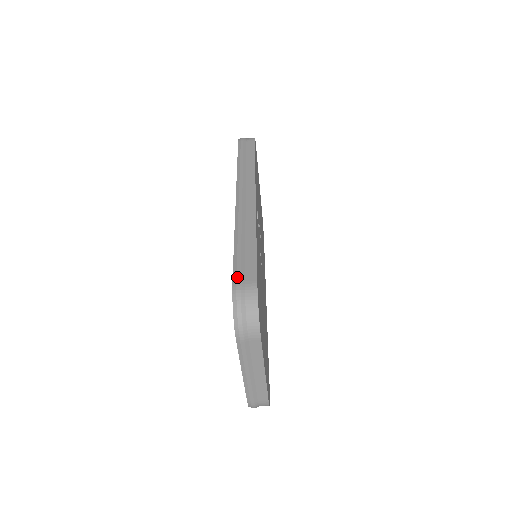
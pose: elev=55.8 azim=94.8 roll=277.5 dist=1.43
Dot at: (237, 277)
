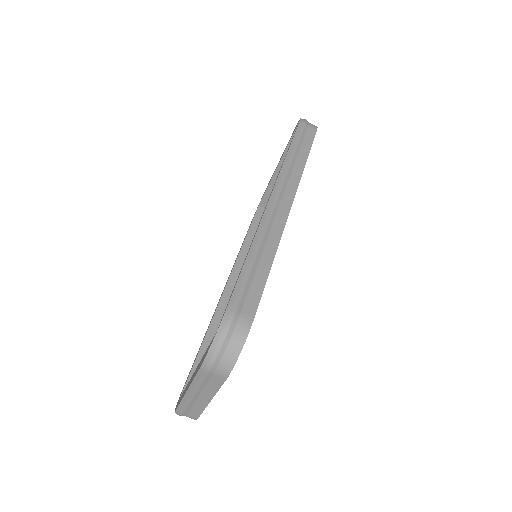
Dot at: (235, 303)
